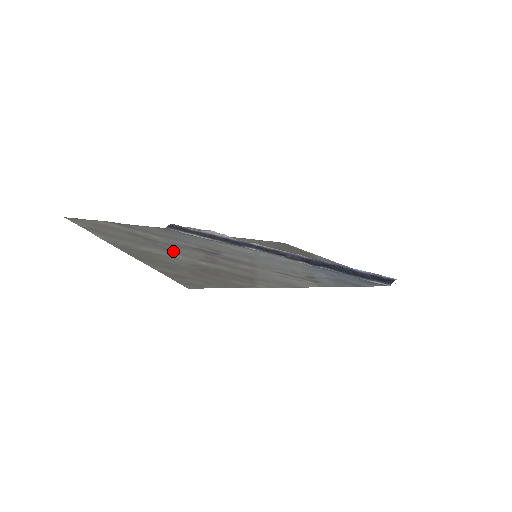
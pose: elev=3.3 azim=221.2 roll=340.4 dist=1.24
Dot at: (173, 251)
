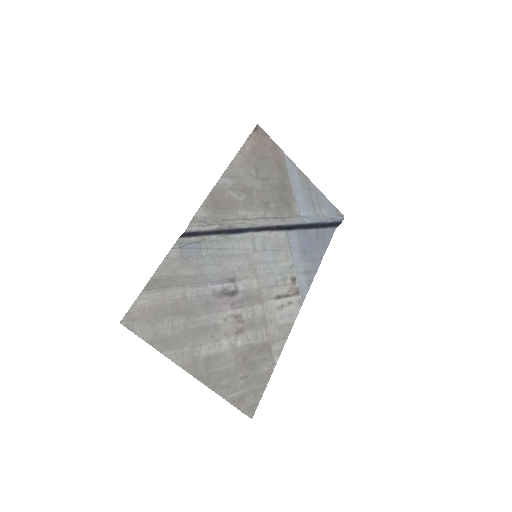
Dot at: (216, 332)
